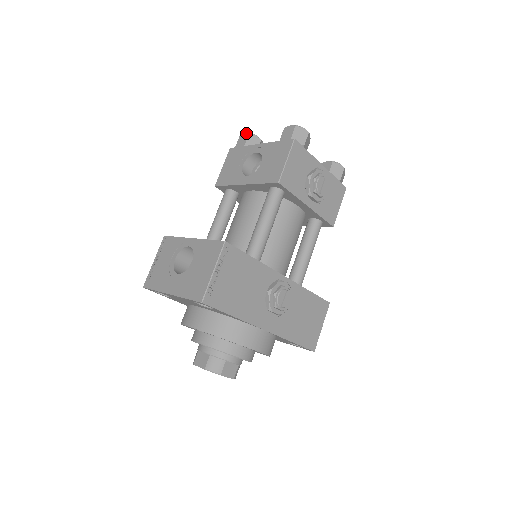
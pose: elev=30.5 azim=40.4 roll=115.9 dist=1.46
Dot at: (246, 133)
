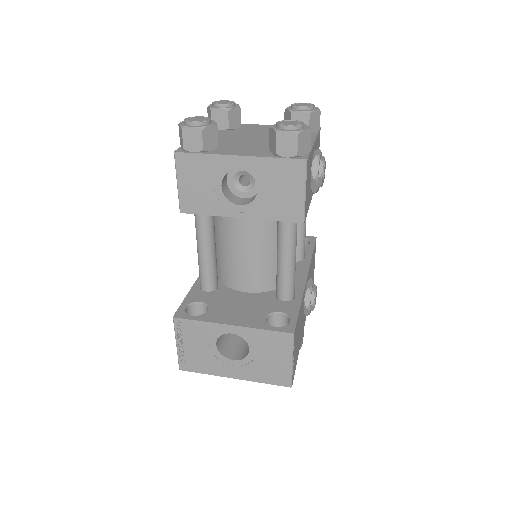
Dot at: (195, 127)
